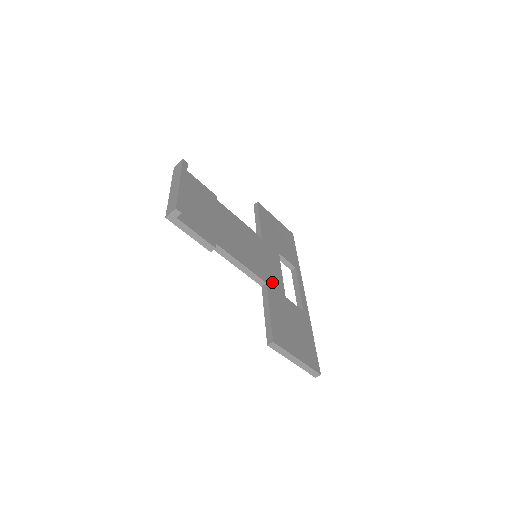
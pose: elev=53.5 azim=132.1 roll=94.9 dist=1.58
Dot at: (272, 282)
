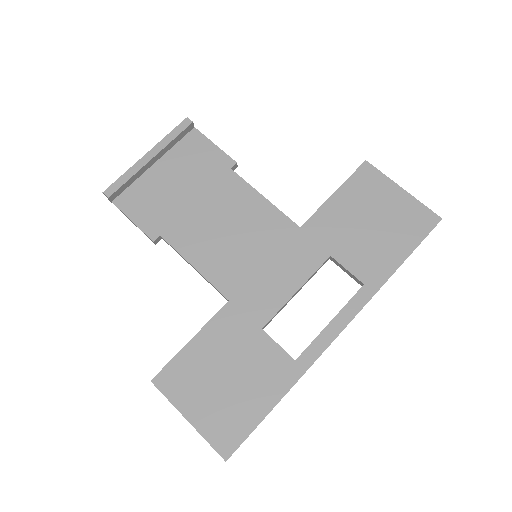
Dot at: (247, 301)
